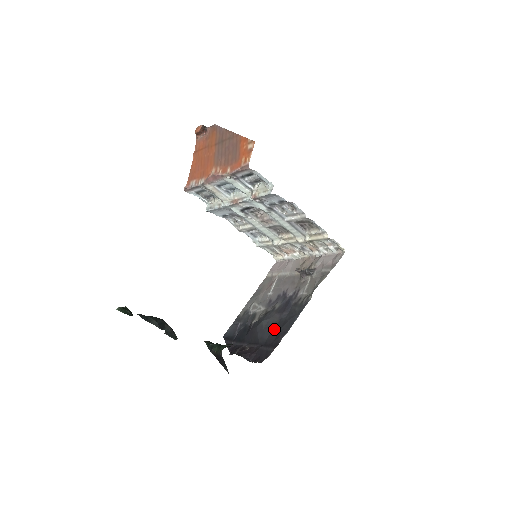
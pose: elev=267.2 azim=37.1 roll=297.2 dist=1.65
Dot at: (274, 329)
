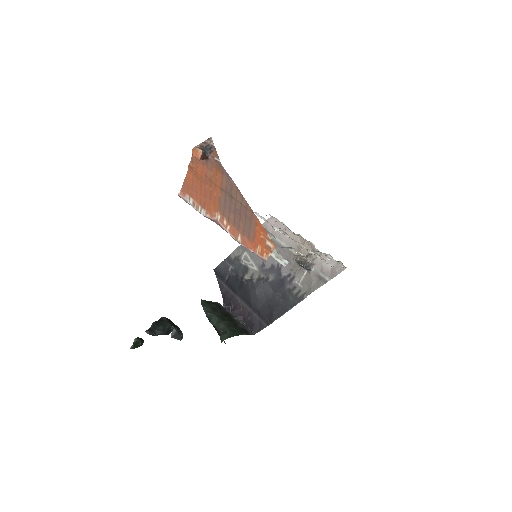
Dot at: (267, 303)
